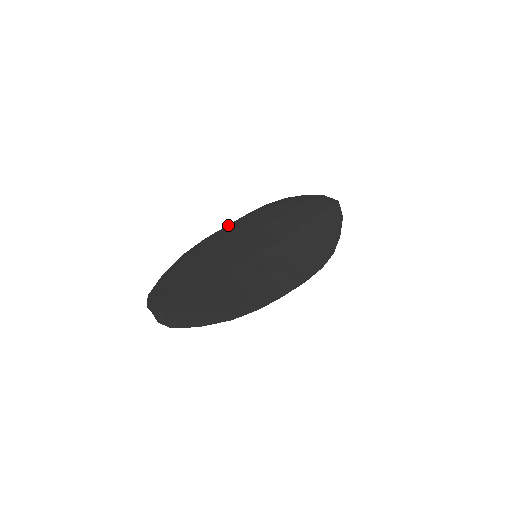
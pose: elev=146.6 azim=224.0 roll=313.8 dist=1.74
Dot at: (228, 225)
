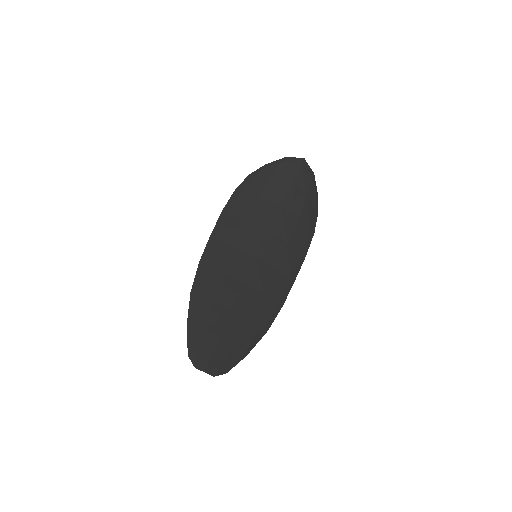
Dot at: (211, 233)
